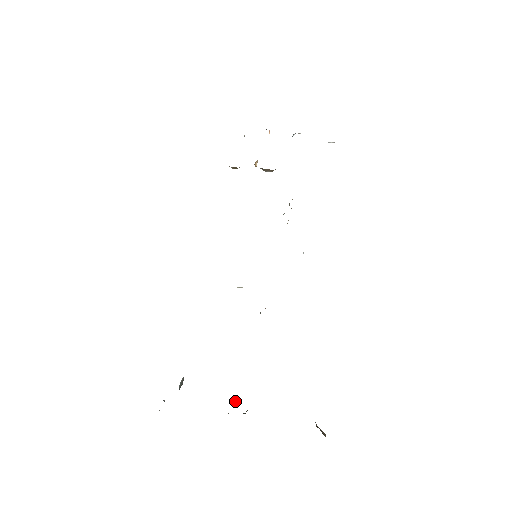
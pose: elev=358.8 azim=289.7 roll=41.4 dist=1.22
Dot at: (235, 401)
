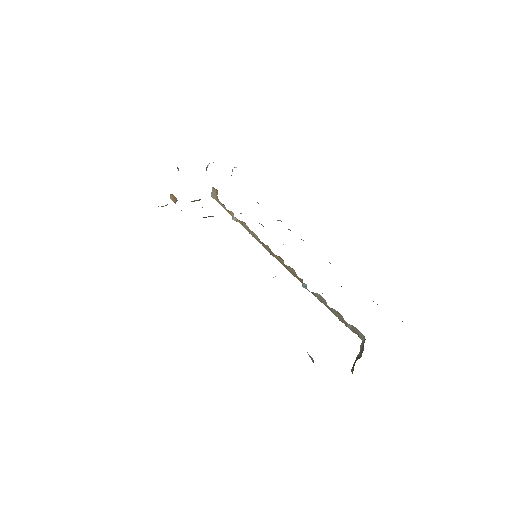
Dot at: (363, 341)
